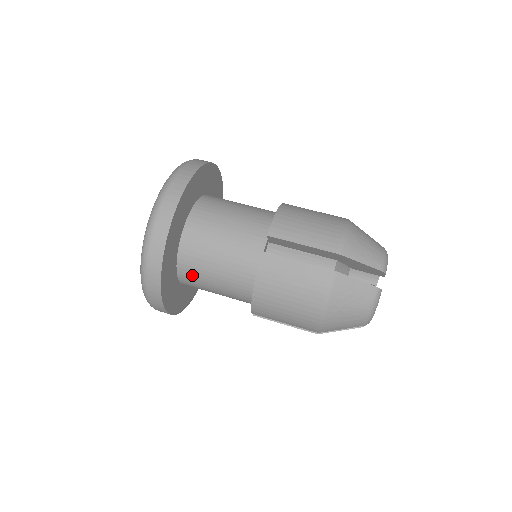
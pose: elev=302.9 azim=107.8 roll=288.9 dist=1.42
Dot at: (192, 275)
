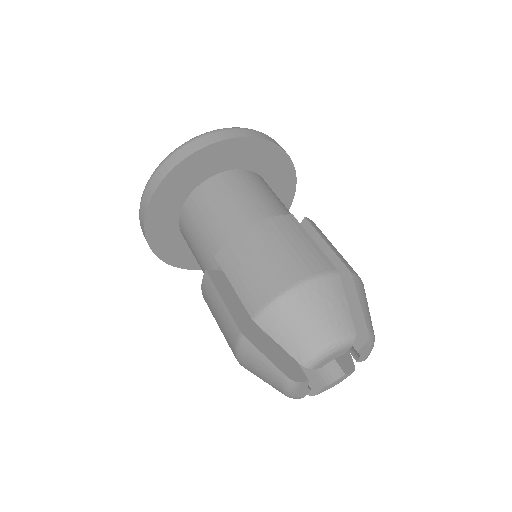
Dot at: occluded
